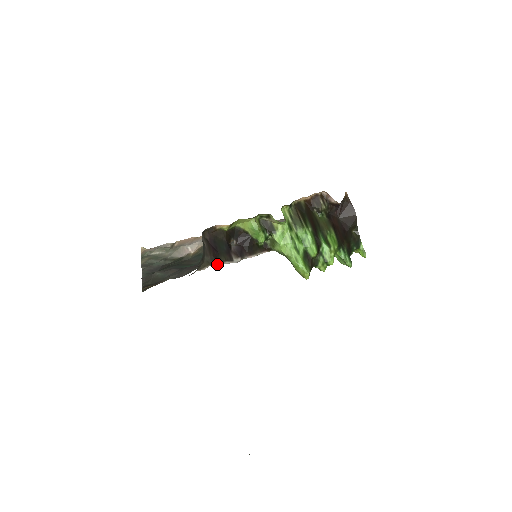
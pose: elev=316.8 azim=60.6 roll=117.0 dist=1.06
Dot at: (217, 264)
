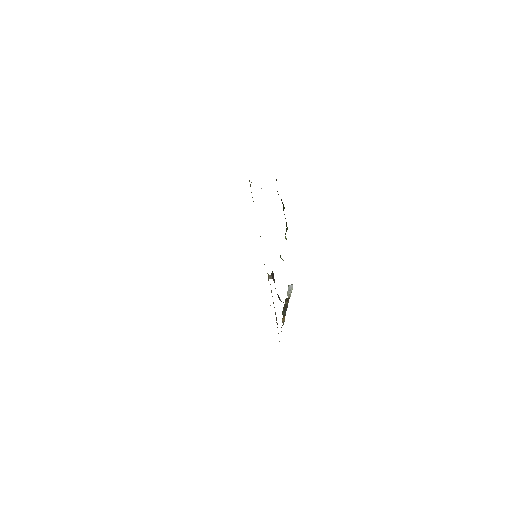
Dot at: occluded
